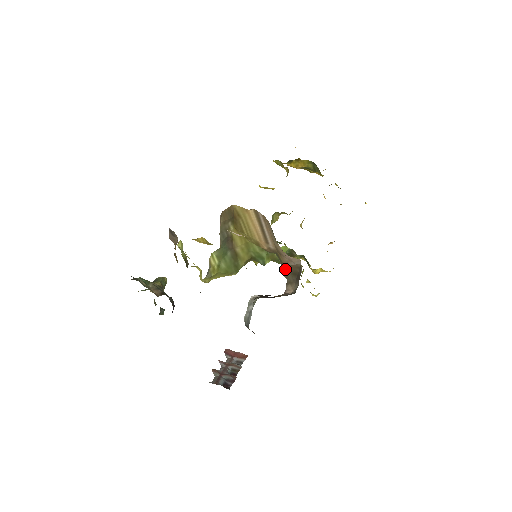
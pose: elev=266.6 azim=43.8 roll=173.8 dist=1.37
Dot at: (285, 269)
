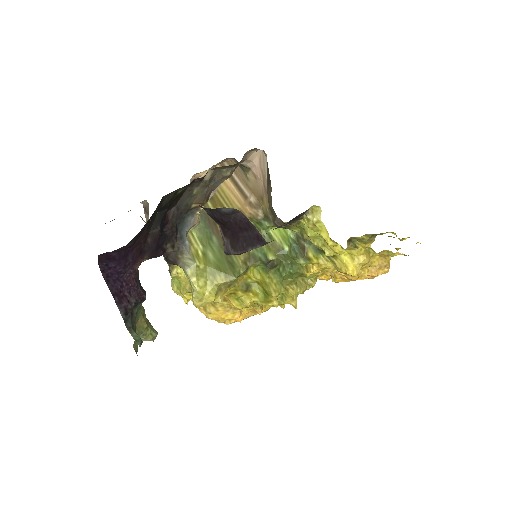
Dot at: (269, 204)
